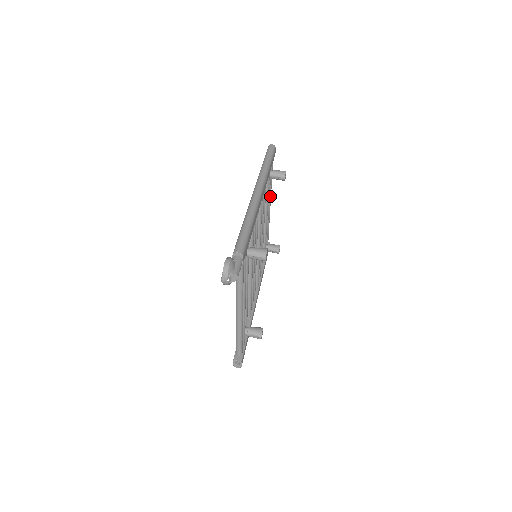
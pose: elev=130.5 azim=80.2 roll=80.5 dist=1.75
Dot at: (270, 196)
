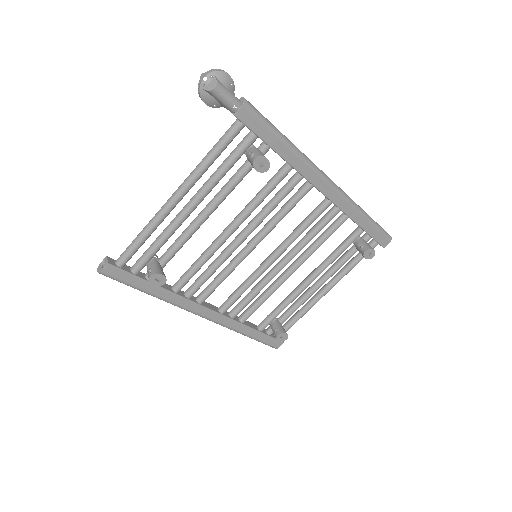
Dot at: (336, 281)
